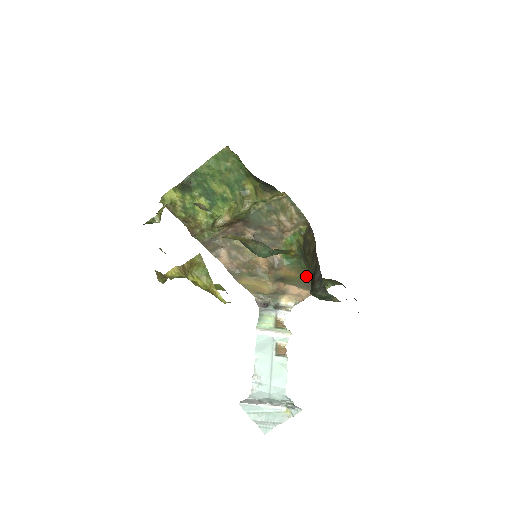
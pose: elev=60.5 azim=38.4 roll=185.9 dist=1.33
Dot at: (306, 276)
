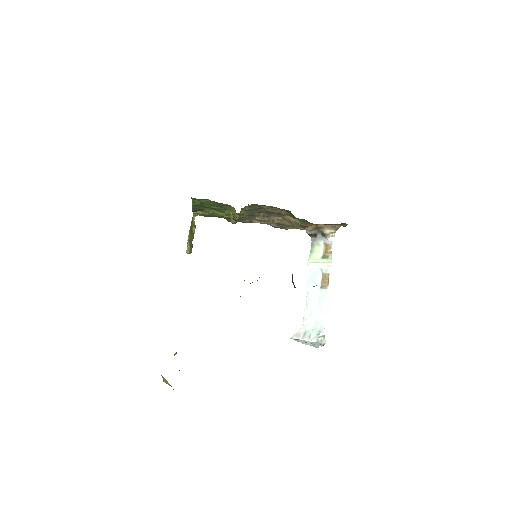
Dot at: occluded
